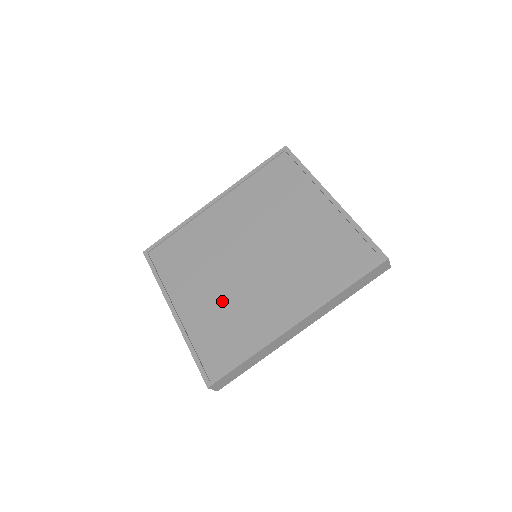
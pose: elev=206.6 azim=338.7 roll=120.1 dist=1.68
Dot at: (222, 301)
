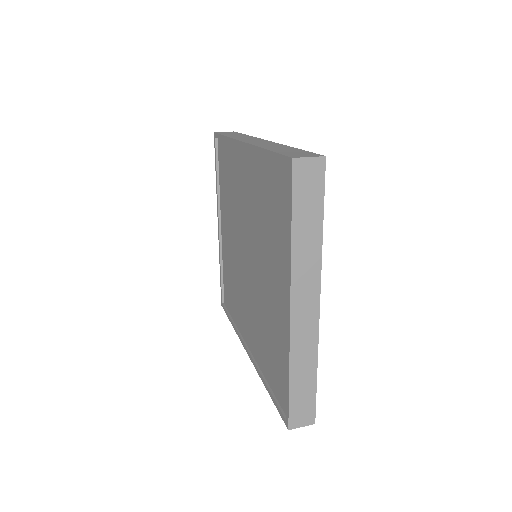
Dot at: (234, 262)
